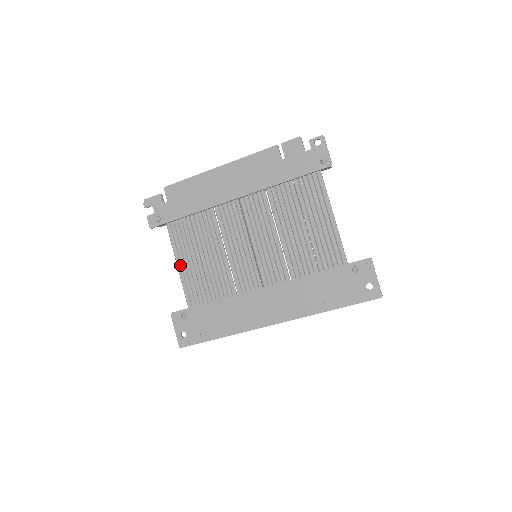
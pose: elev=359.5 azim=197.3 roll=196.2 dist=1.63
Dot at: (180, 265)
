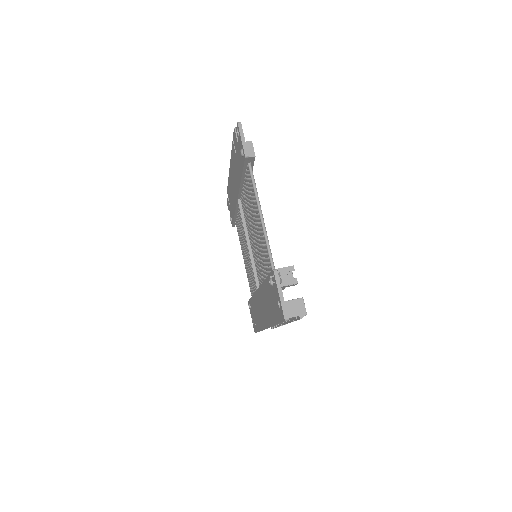
Dot at: (244, 260)
